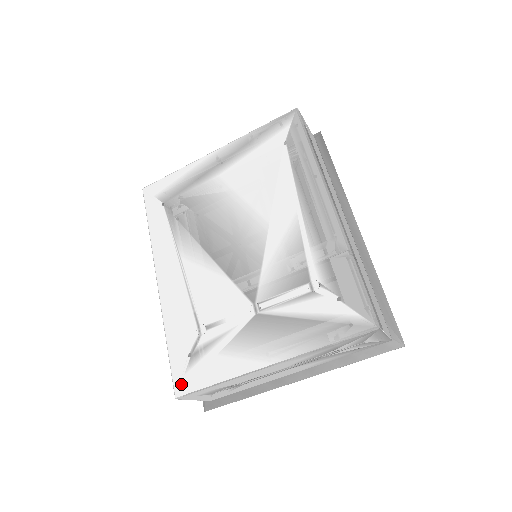
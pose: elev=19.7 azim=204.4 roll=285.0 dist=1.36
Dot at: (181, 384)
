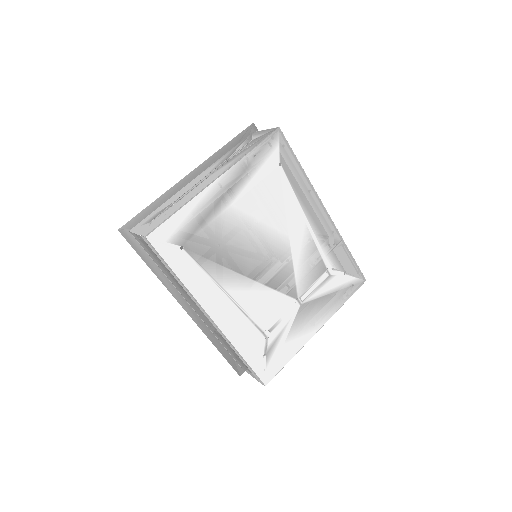
Dot at: (266, 376)
